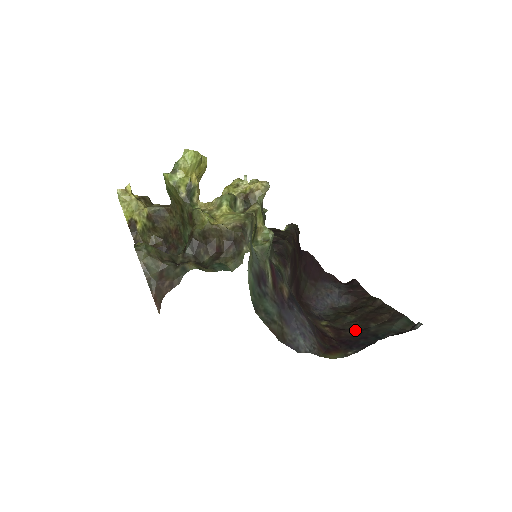
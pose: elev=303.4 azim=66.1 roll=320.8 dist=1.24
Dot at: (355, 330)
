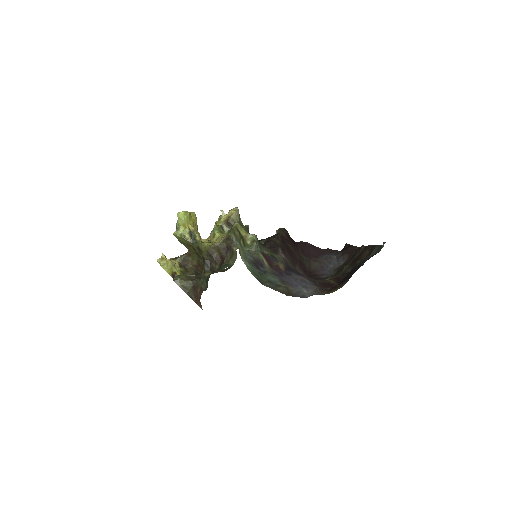
Dot at: occluded
